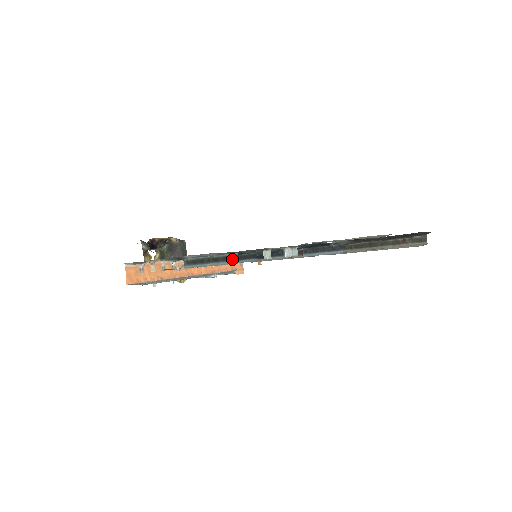
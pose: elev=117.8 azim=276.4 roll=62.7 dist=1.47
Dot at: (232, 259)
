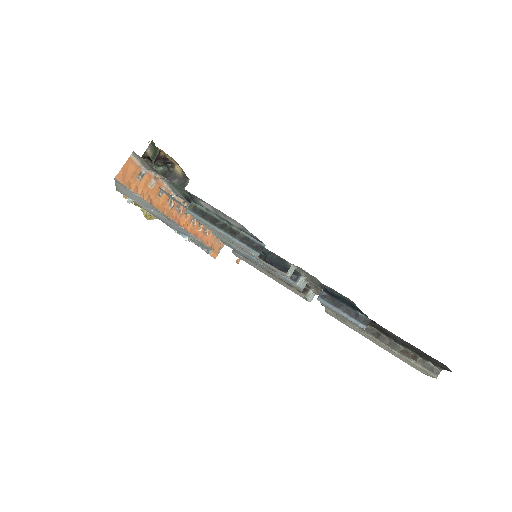
Dot at: (254, 246)
